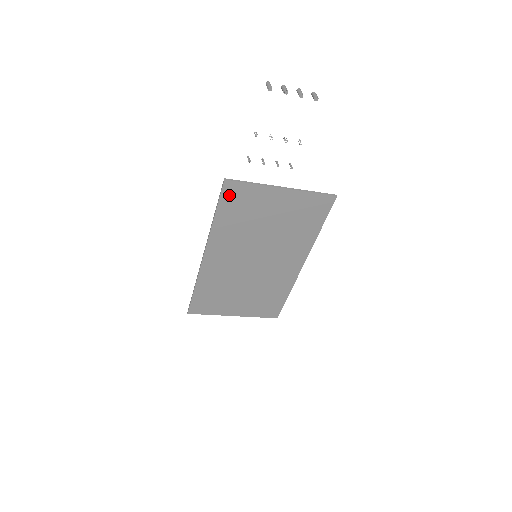
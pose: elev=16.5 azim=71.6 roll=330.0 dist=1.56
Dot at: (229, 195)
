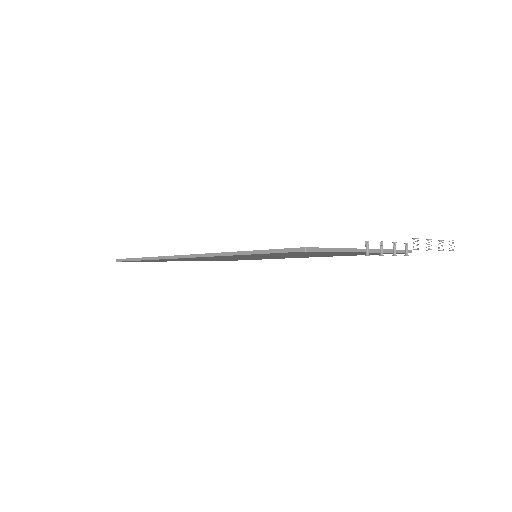
Dot at: occluded
